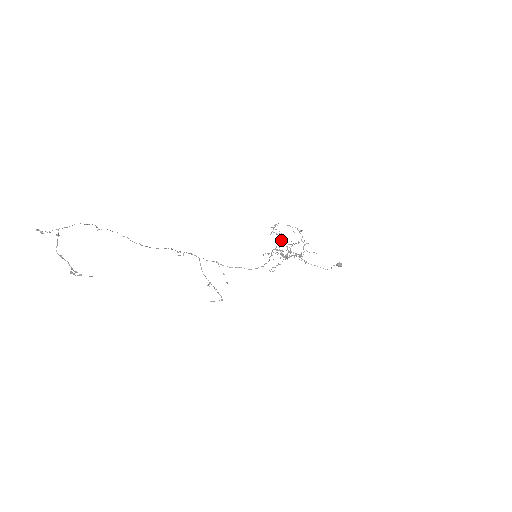
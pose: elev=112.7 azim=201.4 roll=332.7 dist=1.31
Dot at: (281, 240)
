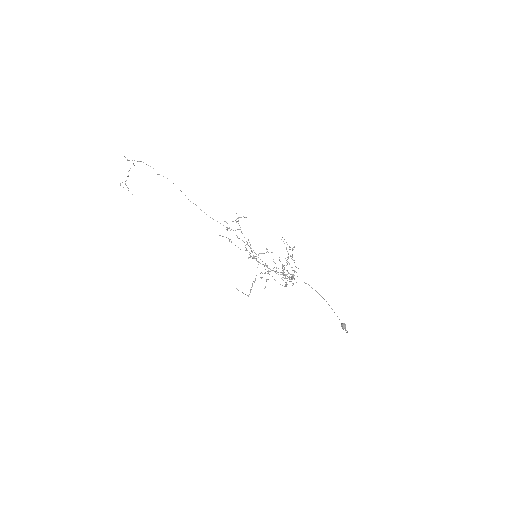
Dot at: occluded
